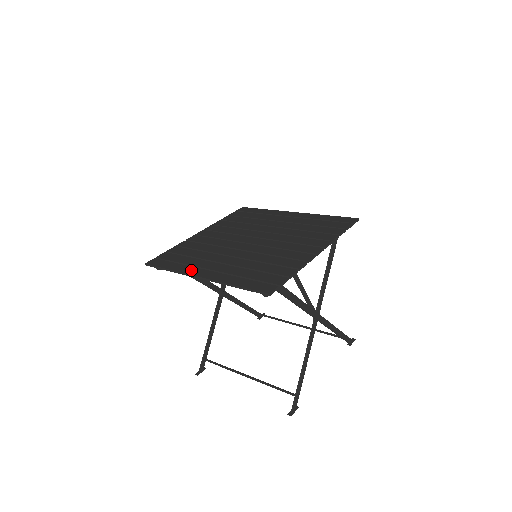
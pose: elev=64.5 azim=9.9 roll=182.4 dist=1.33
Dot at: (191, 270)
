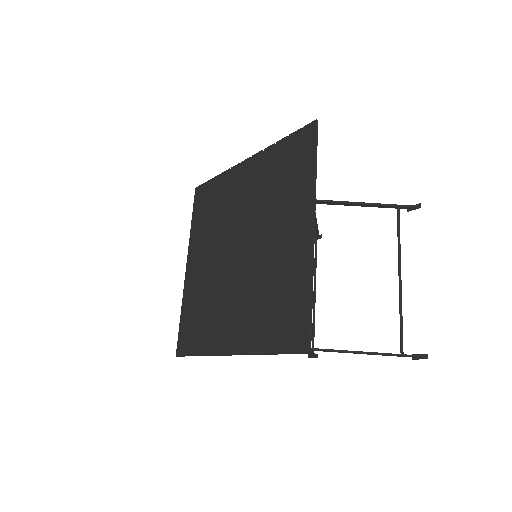
Dot at: (191, 247)
